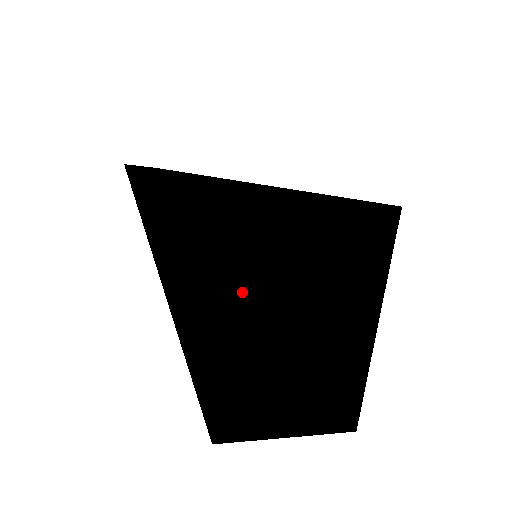
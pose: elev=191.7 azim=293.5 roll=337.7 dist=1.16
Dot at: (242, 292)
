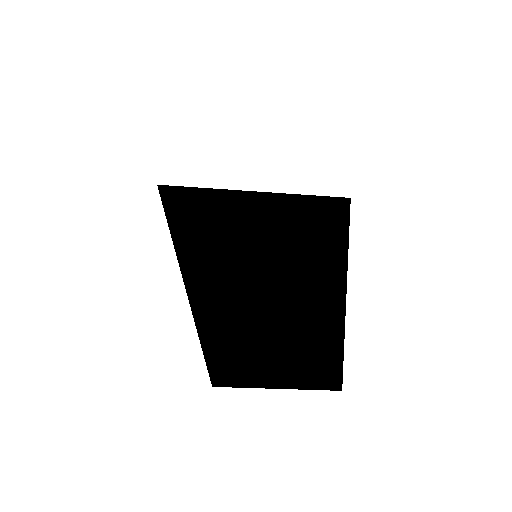
Dot at: (224, 266)
